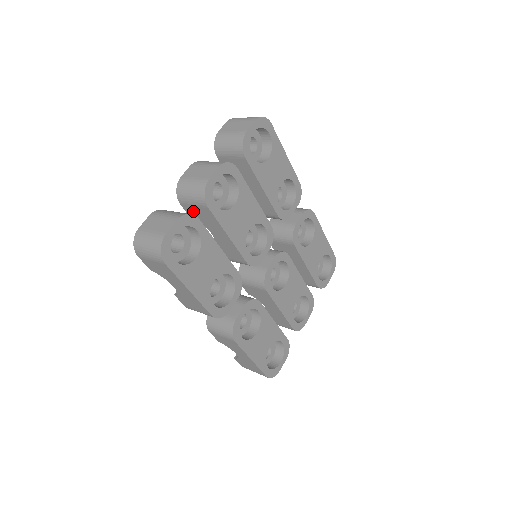
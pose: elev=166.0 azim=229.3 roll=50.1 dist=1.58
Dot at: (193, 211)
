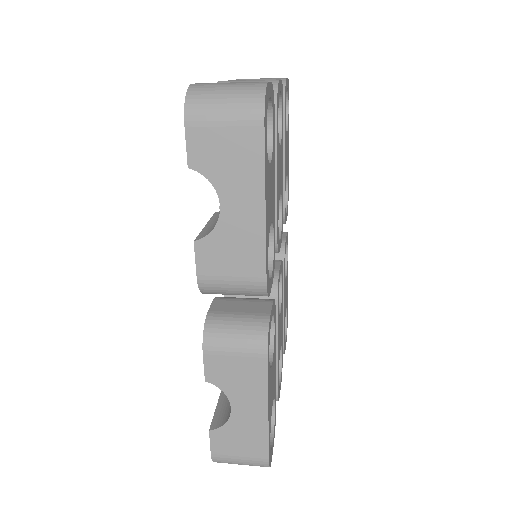
Dot at: occluded
